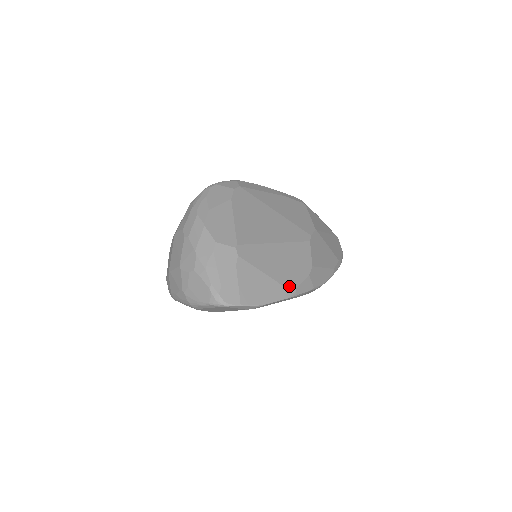
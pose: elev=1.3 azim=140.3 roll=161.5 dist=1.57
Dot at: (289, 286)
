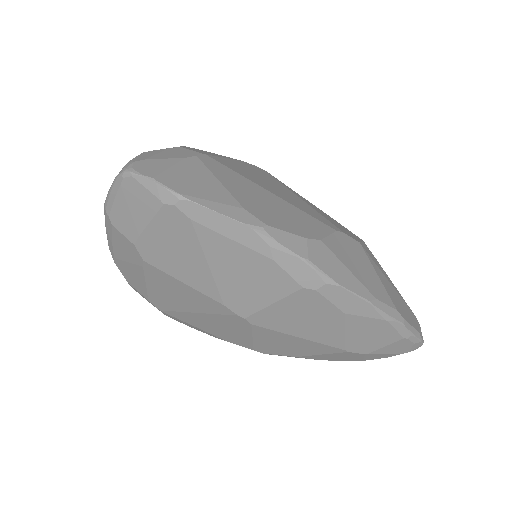
Dot at: (255, 216)
